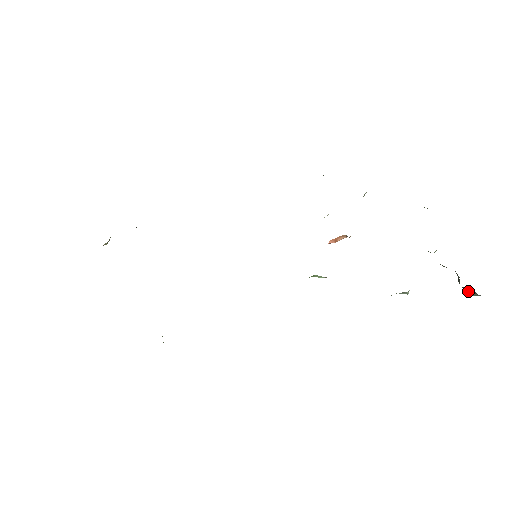
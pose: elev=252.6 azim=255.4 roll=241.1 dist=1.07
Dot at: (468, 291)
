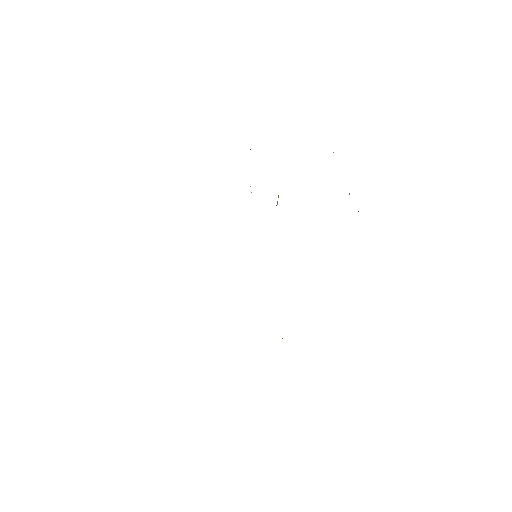
Dot at: occluded
